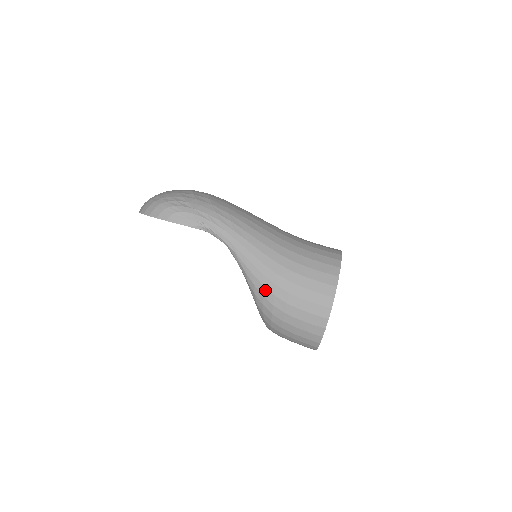
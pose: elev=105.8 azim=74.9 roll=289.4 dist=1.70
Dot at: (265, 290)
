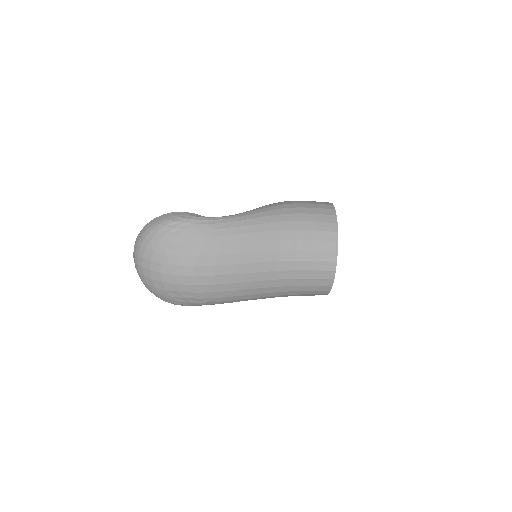
Dot at: occluded
